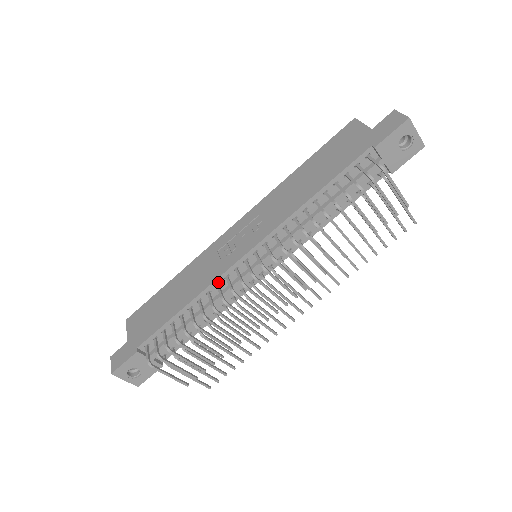
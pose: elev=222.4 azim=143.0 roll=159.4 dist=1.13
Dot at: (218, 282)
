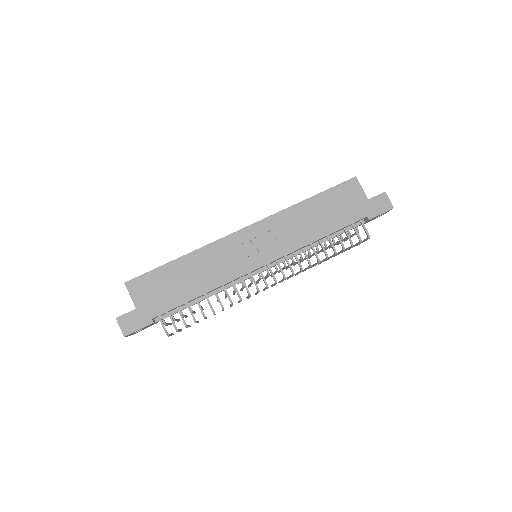
Dot at: (234, 280)
